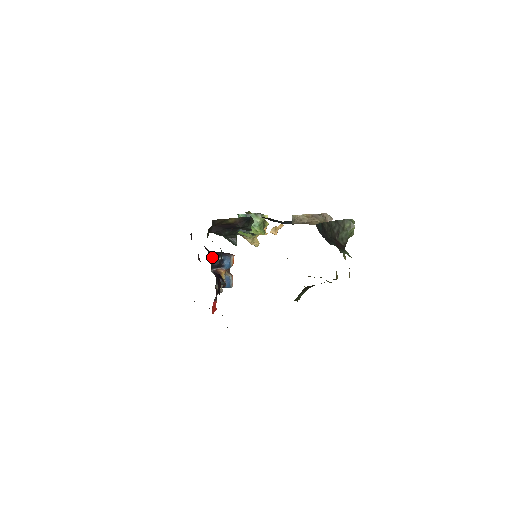
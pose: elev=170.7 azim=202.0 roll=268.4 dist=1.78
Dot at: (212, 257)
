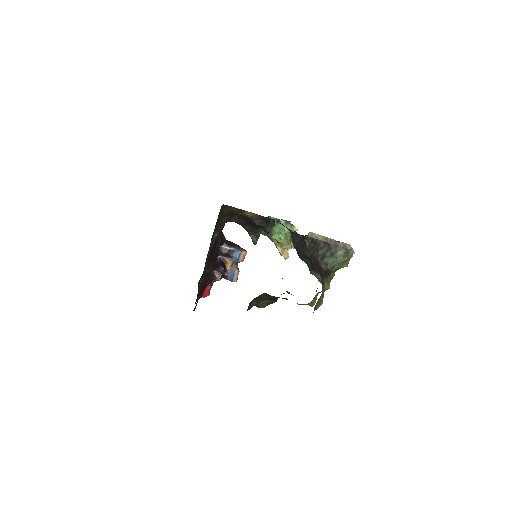
Dot at: (223, 244)
